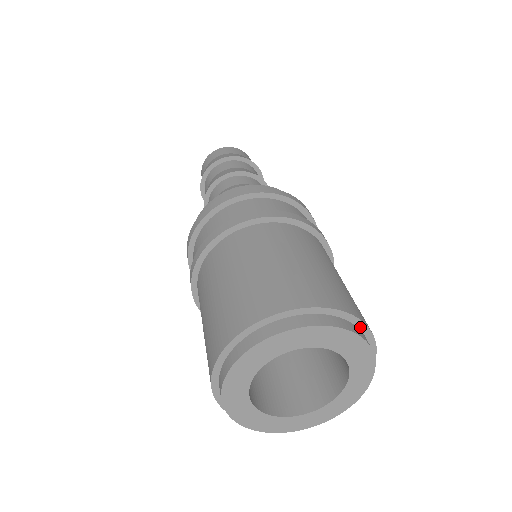
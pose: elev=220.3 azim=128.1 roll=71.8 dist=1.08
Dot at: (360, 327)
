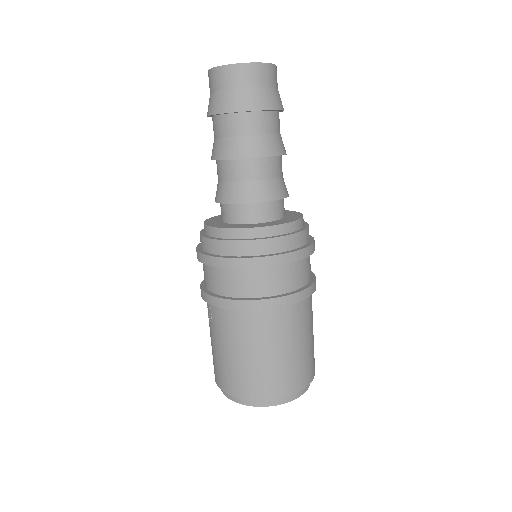
Dot at: occluded
